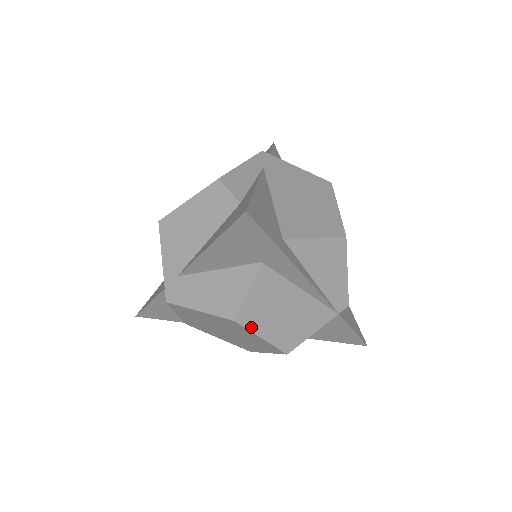
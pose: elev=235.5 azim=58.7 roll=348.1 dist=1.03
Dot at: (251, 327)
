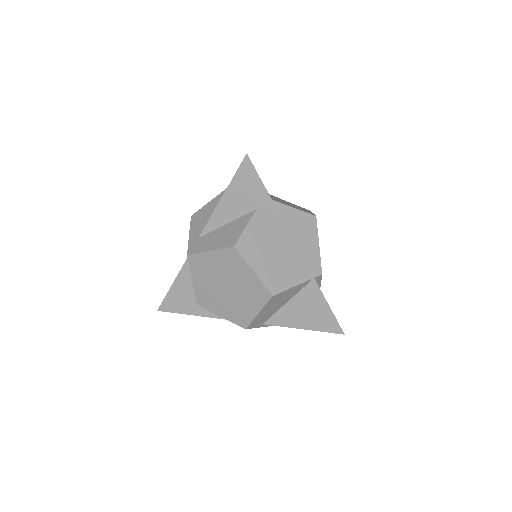
Dot at: (246, 257)
